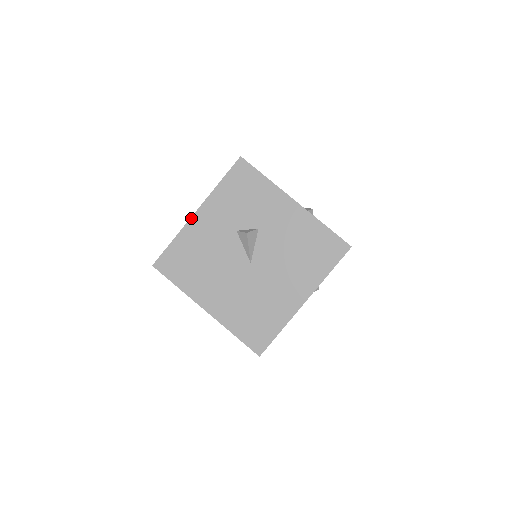
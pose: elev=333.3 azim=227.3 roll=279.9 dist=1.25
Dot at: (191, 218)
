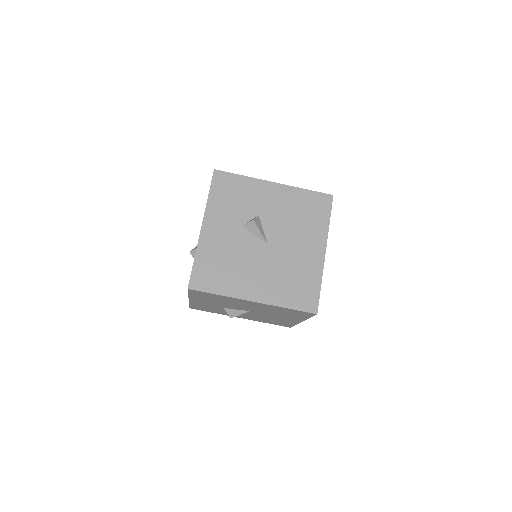
Dot at: (200, 234)
